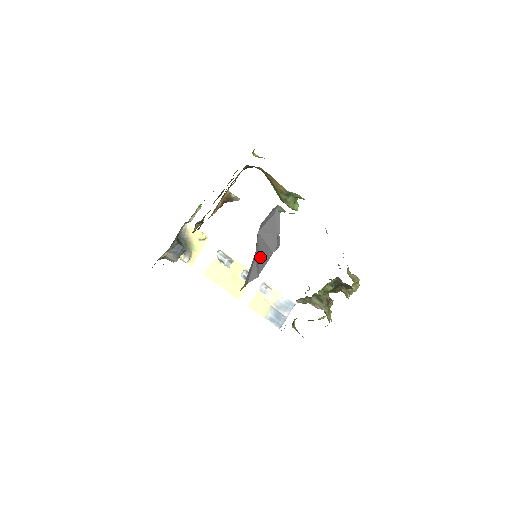
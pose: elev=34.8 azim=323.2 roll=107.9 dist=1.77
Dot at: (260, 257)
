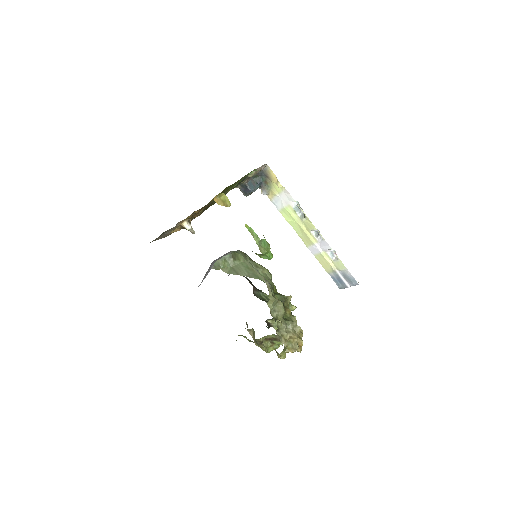
Dot at: occluded
